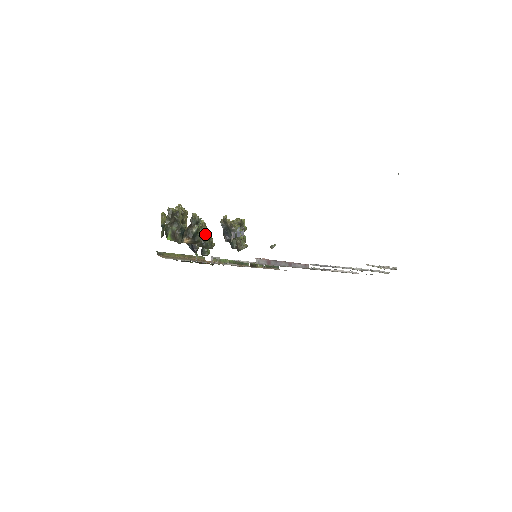
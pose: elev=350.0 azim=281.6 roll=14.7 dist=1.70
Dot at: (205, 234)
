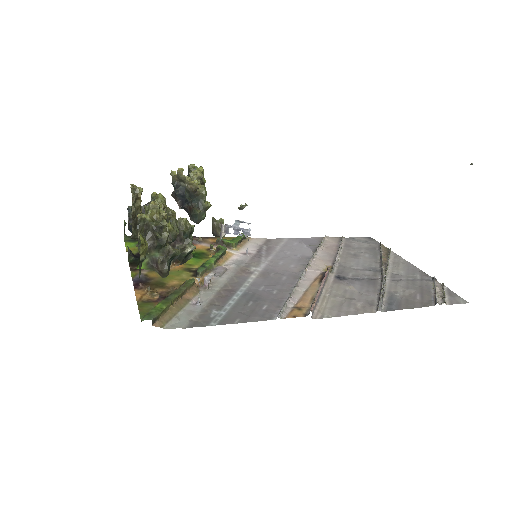
Dot at: (170, 221)
